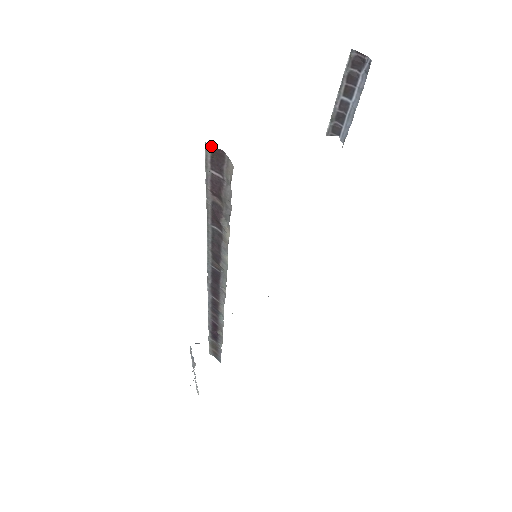
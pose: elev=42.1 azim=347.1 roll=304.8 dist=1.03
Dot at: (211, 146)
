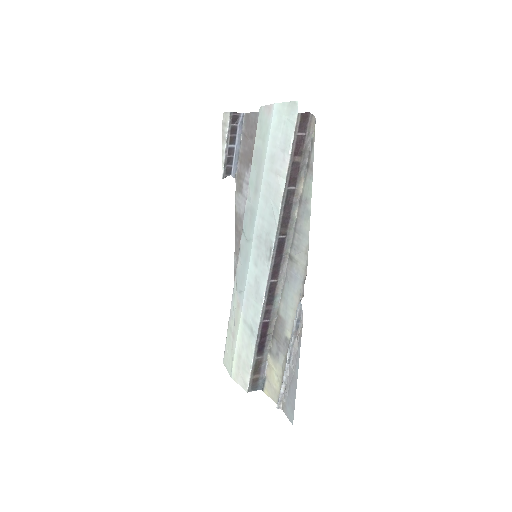
Dot at: (302, 113)
